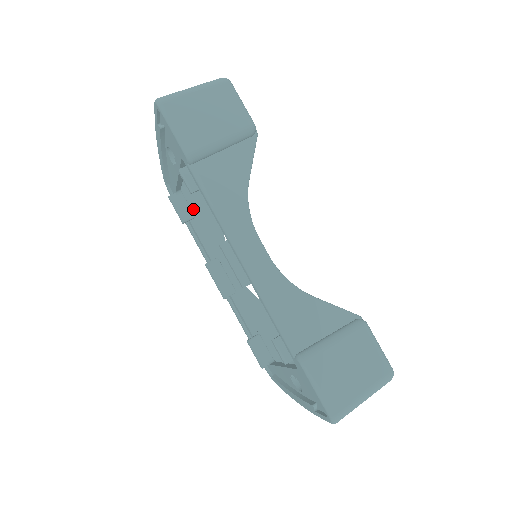
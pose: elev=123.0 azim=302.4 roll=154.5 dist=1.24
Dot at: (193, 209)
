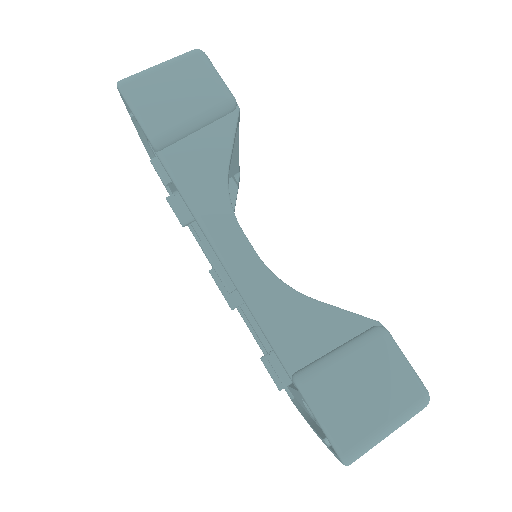
Dot at: occluded
